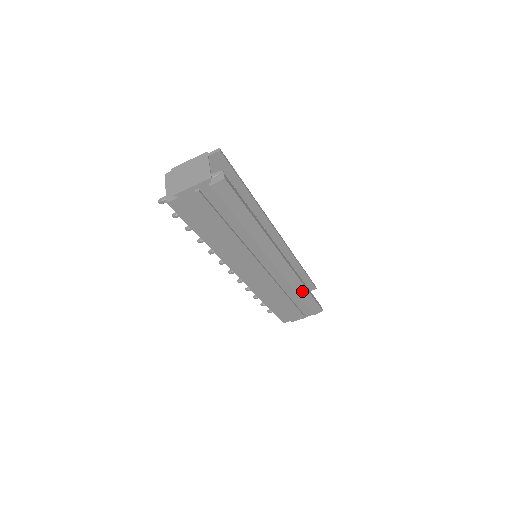
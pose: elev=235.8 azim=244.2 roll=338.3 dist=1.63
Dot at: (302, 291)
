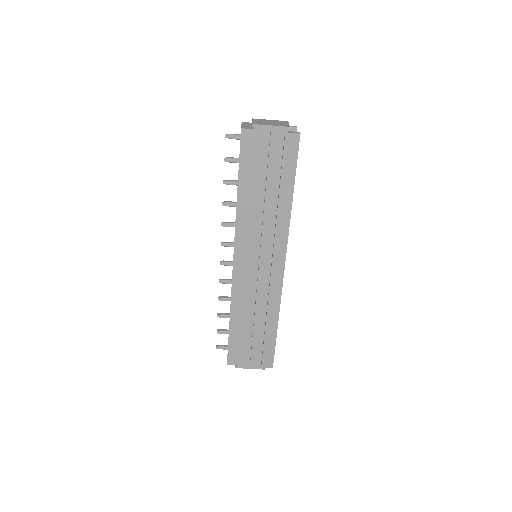
Dot at: (273, 322)
